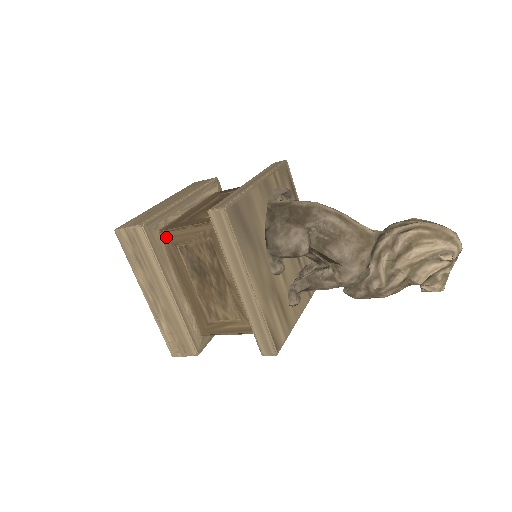
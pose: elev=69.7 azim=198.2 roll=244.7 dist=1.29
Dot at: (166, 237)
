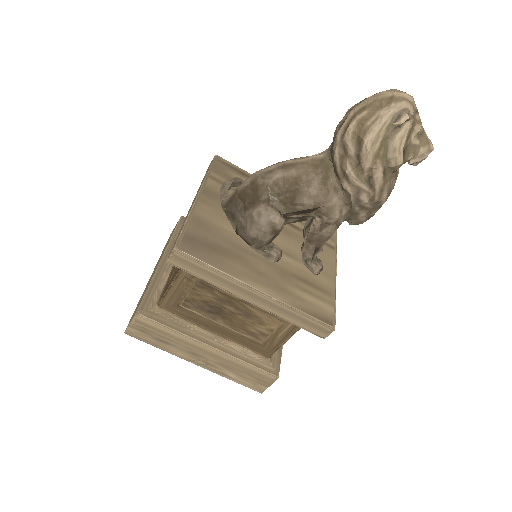
Dot at: (166, 306)
